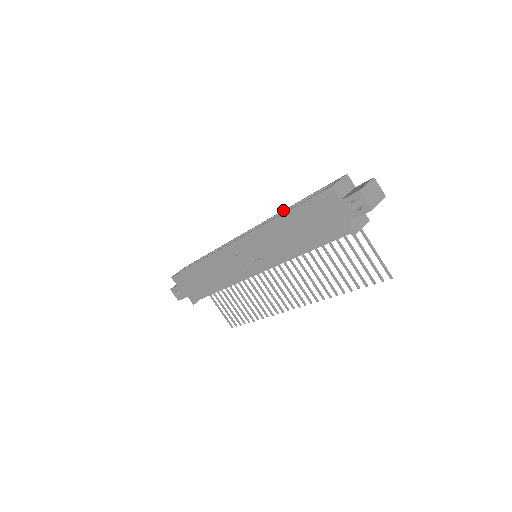
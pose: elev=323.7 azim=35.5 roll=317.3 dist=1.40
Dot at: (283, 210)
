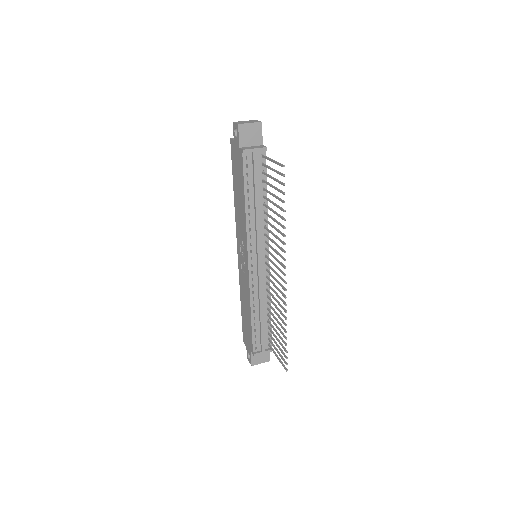
Dot at: occluded
